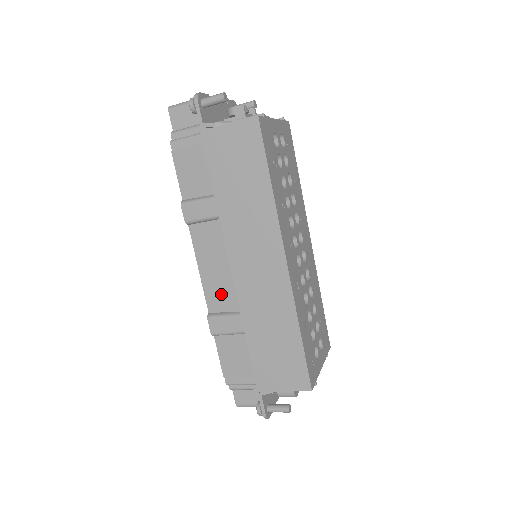
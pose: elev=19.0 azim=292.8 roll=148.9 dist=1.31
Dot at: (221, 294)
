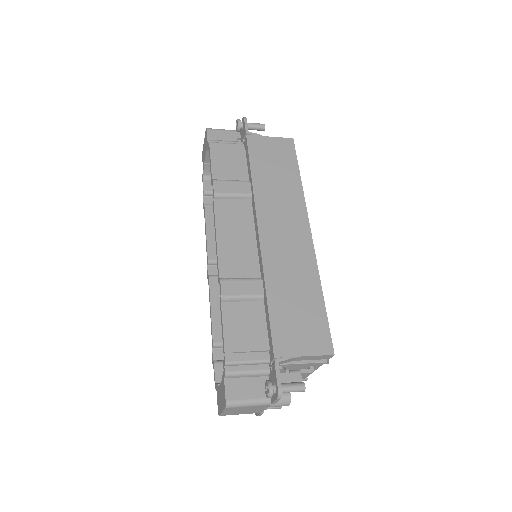
Dot at: (238, 260)
